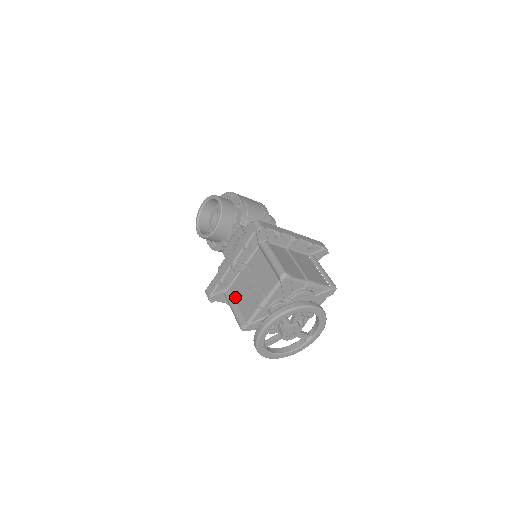
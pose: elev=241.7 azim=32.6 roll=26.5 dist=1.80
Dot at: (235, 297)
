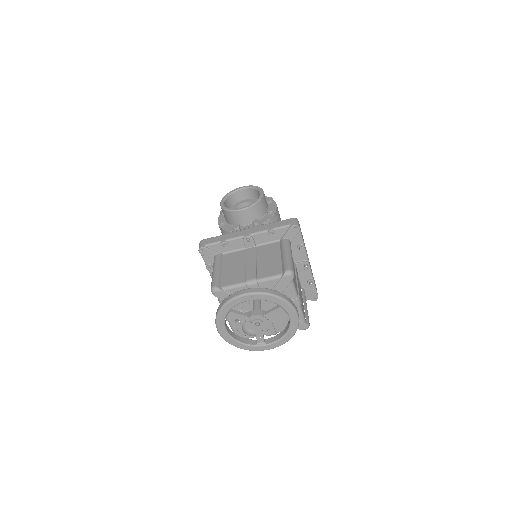
Dot at: (225, 263)
